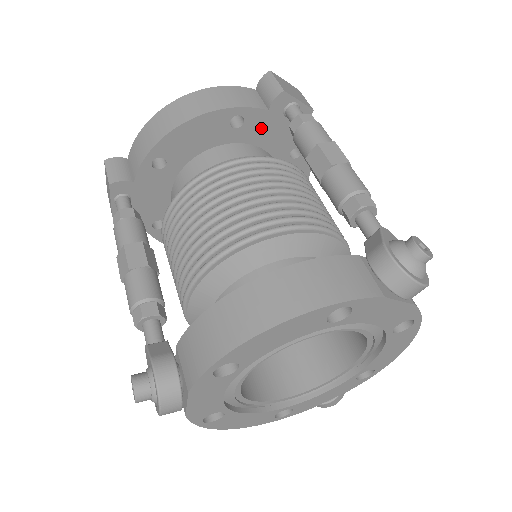
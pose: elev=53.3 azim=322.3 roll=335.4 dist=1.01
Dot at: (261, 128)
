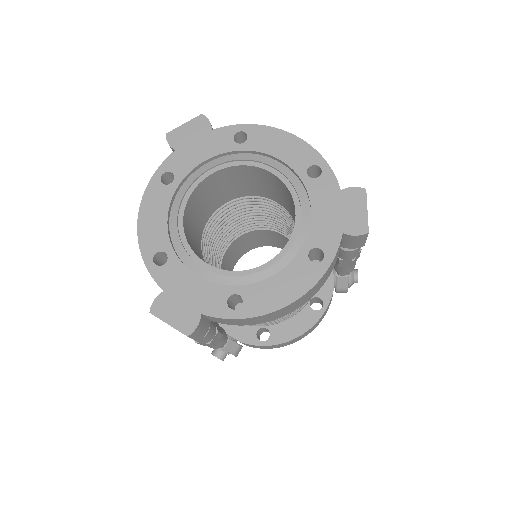
Dot at: occluded
